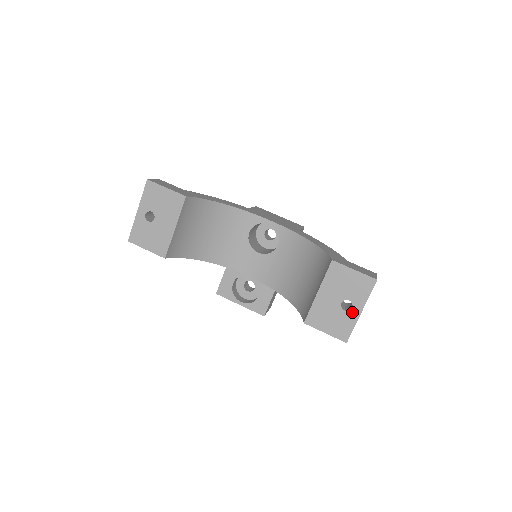
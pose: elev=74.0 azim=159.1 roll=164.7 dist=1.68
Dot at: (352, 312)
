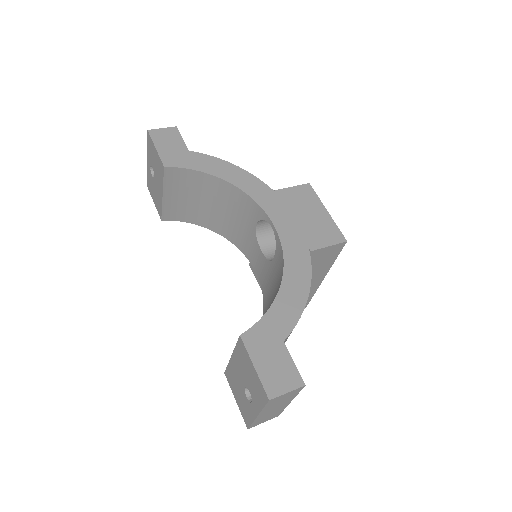
Dot at: (251, 406)
